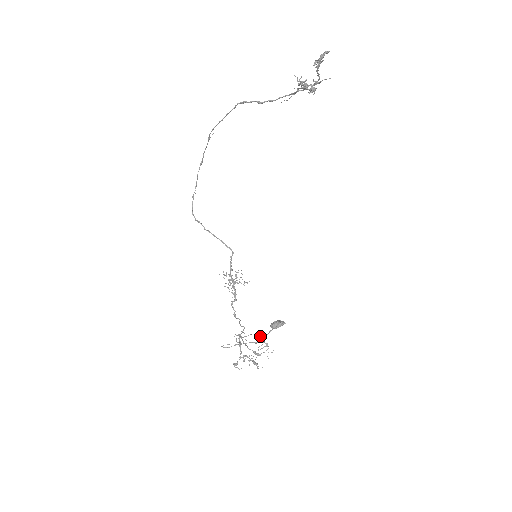
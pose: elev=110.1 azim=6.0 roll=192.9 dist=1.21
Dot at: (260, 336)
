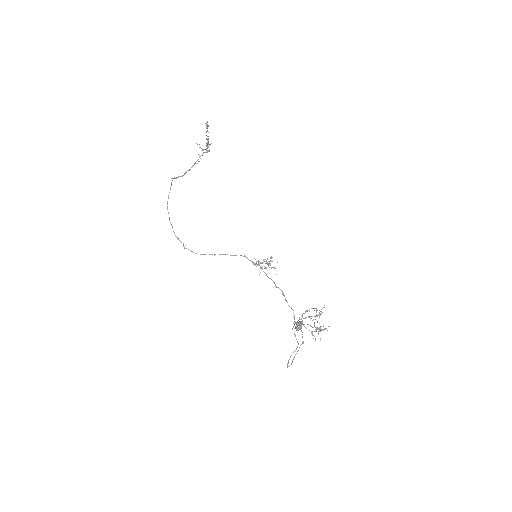
Dot at: (306, 311)
